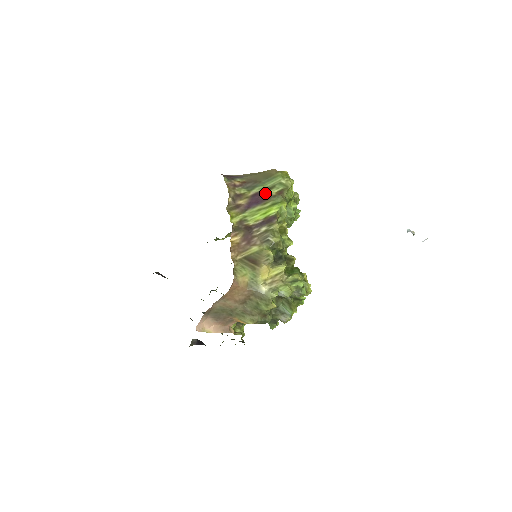
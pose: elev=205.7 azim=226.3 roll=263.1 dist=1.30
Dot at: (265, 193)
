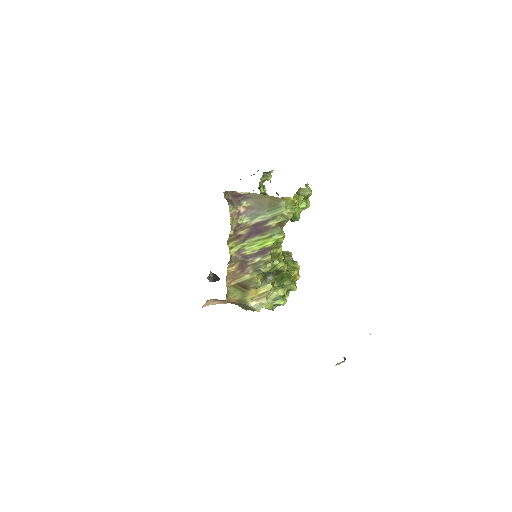
Dot at: (266, 224)
